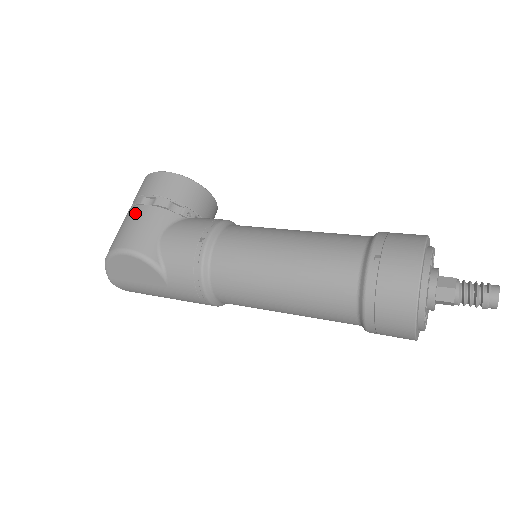
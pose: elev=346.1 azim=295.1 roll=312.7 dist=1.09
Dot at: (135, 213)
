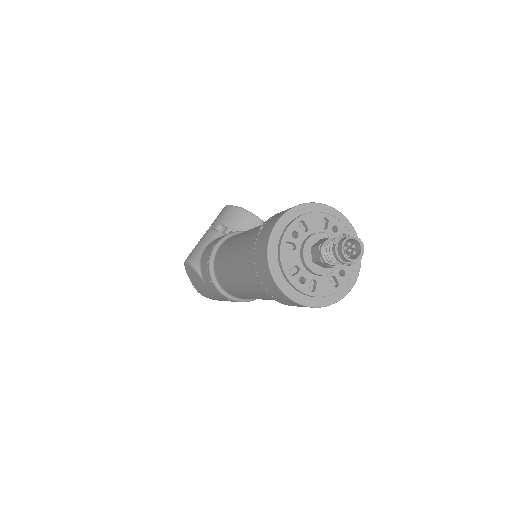
Dot at: occluded
